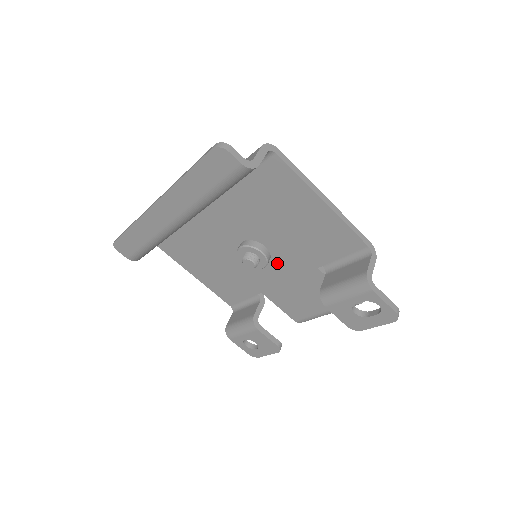
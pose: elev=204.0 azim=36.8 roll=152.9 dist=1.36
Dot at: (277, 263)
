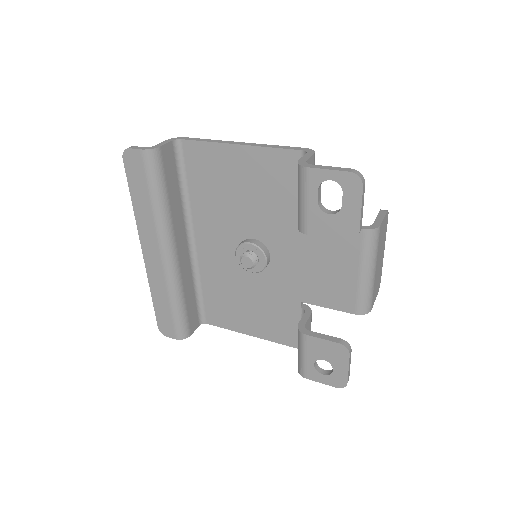
Dot at: (276, 249)
